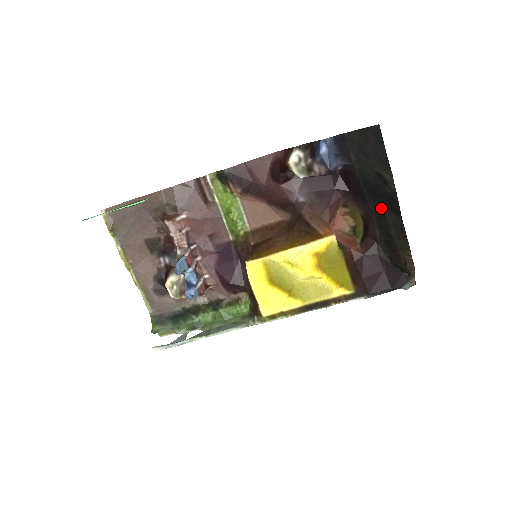
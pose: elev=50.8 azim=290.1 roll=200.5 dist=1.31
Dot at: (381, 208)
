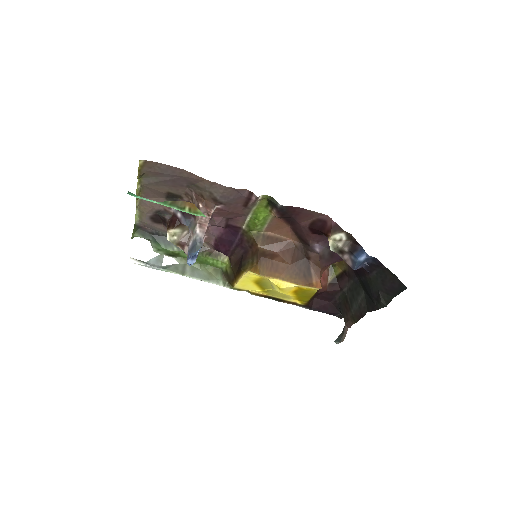
Dot at: (361, 289)
